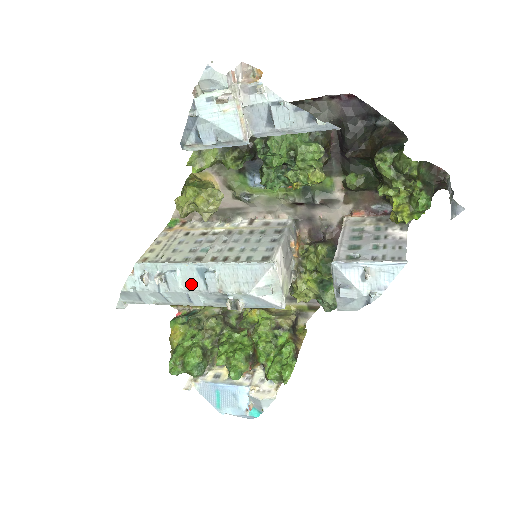
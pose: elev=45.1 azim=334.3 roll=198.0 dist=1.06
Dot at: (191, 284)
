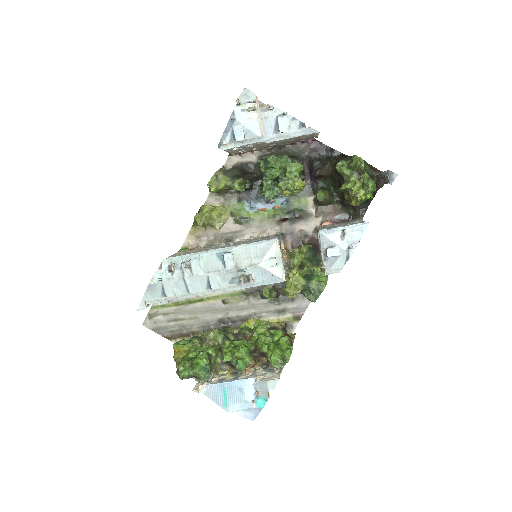
Dot at: (211, 266)
